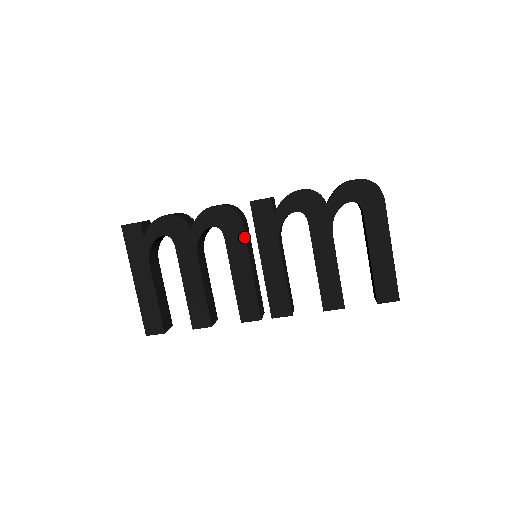
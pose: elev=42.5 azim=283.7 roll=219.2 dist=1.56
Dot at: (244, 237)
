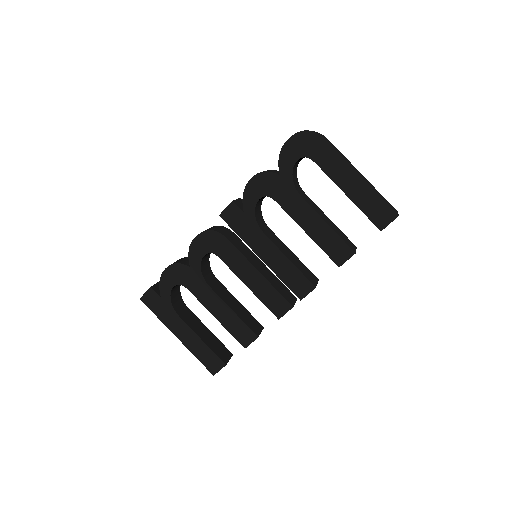
Dot at: (234, 247)
